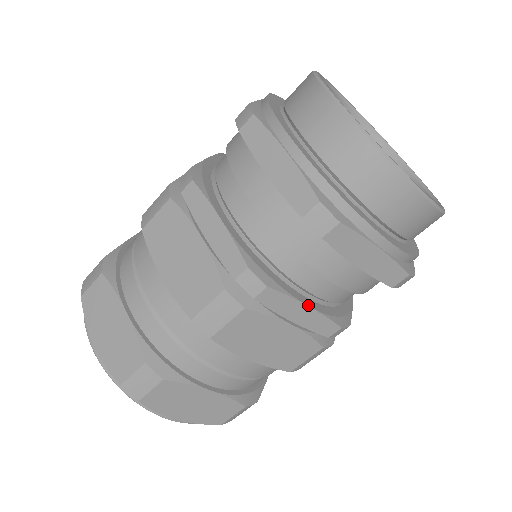
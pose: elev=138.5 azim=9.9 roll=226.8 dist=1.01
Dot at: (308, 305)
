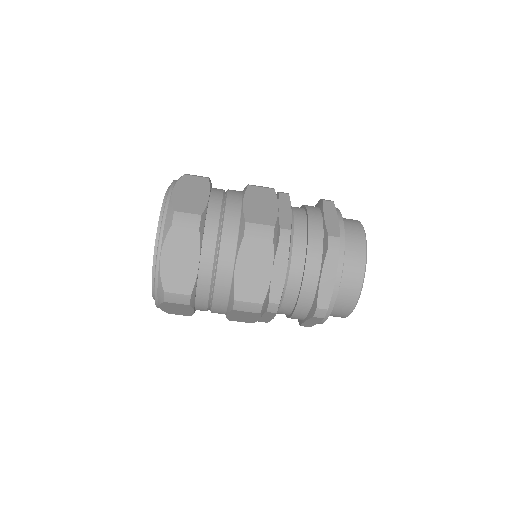
Dot at: occluded
